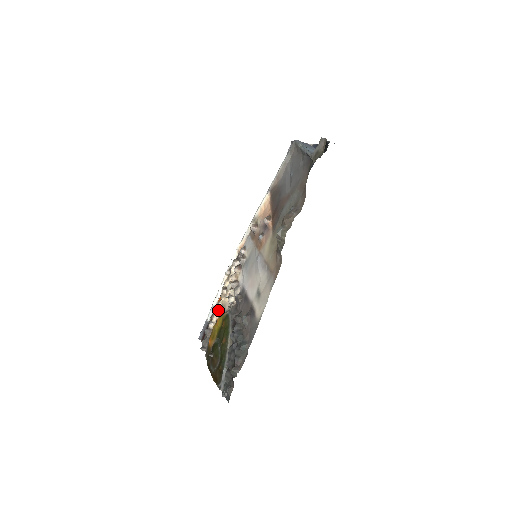
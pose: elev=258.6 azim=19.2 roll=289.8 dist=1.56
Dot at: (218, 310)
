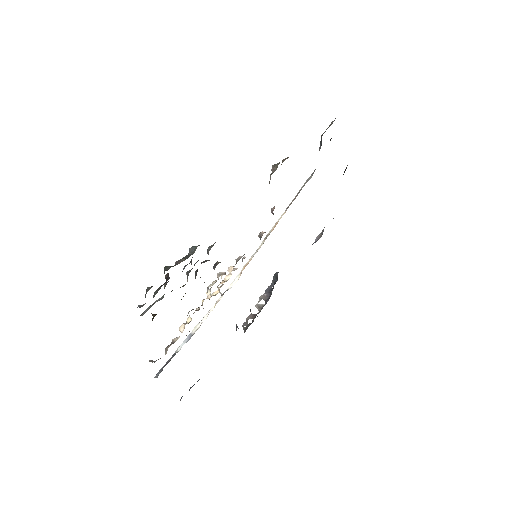
Dot at: occluded
